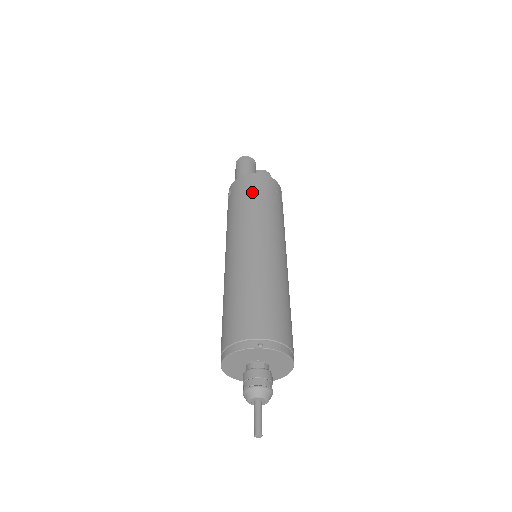
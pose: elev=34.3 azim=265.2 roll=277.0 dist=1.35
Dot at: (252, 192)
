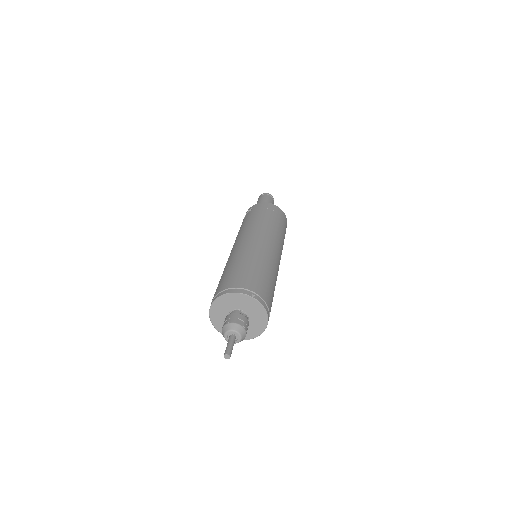
Dot at: (270, 213)
